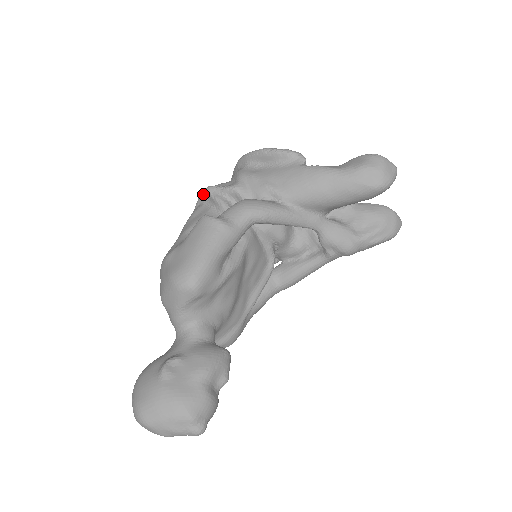
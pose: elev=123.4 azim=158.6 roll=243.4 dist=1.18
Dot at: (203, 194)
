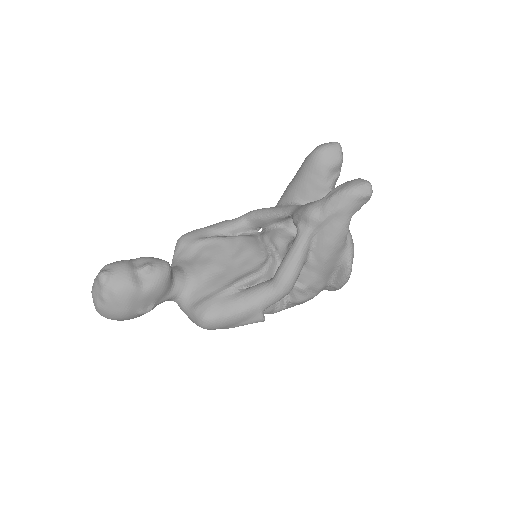
Dot at: occluded
